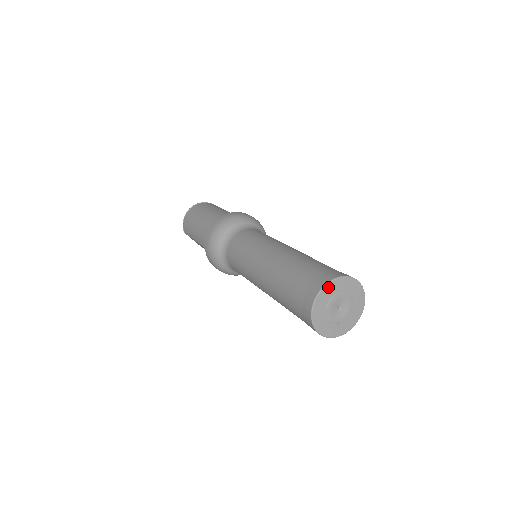
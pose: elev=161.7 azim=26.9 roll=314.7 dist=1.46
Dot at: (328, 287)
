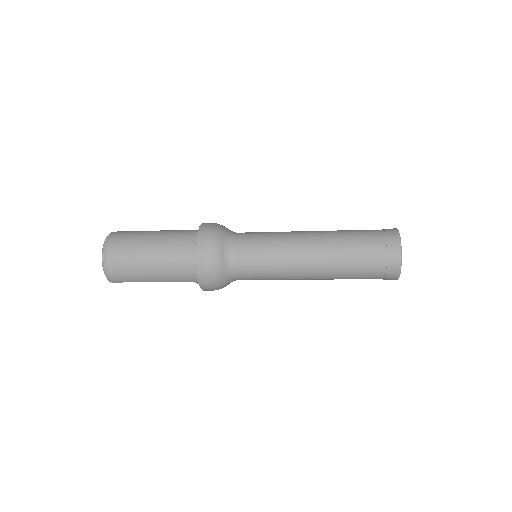
Dot at: (401, 249)
